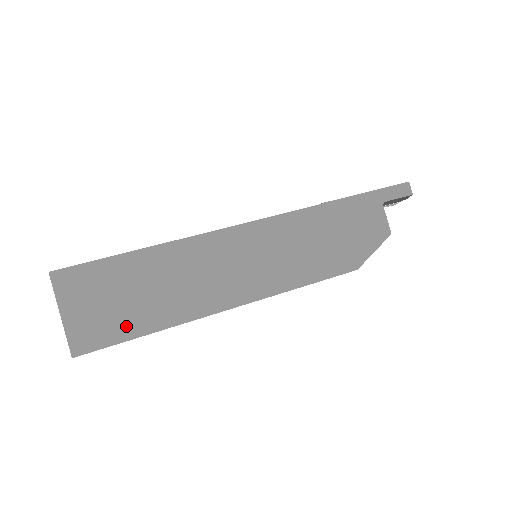
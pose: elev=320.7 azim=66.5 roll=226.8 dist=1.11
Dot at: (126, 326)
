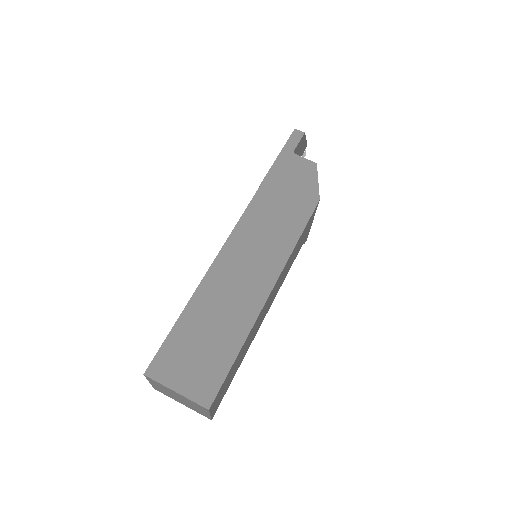
Dot at: (221, 360)
